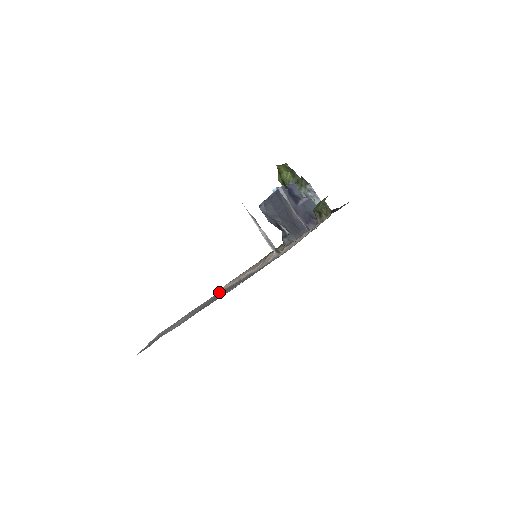
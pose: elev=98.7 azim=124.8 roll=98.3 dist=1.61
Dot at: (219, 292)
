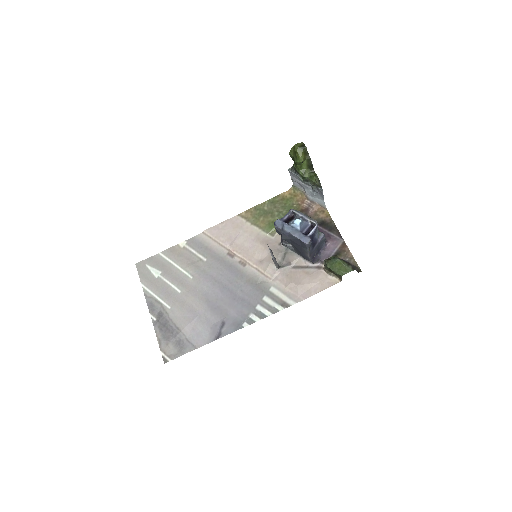
Dot at: (201, 241)
